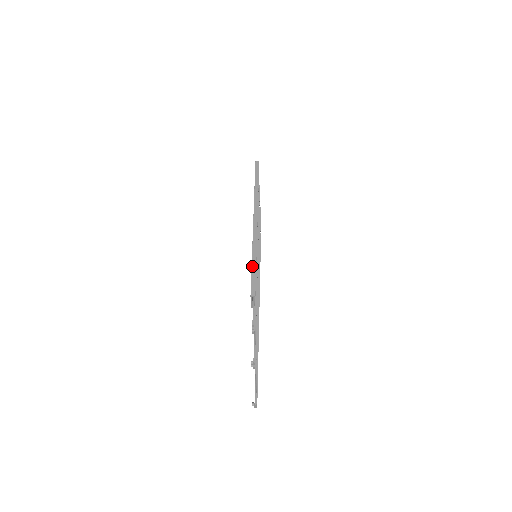
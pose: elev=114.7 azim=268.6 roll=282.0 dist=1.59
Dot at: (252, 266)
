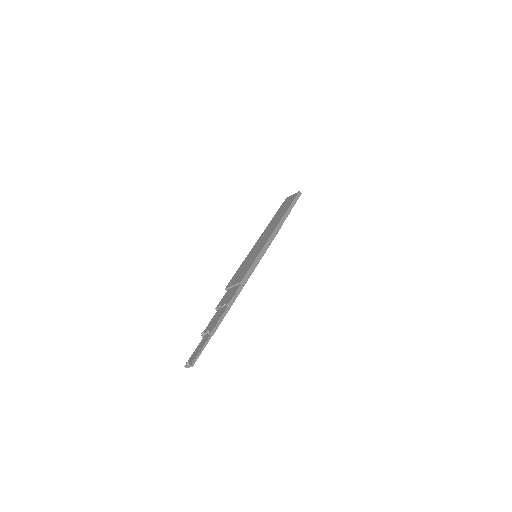
Dot at: (254, 262)
